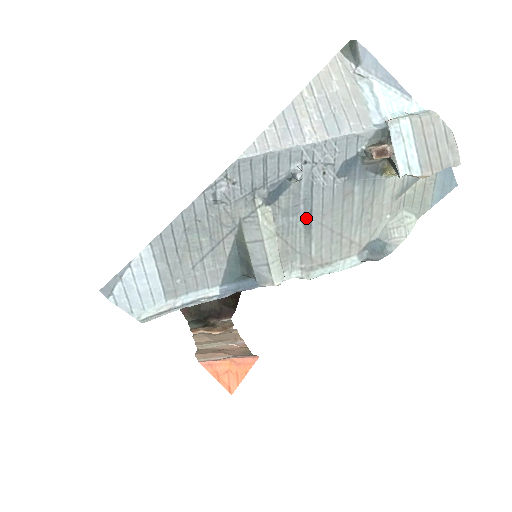
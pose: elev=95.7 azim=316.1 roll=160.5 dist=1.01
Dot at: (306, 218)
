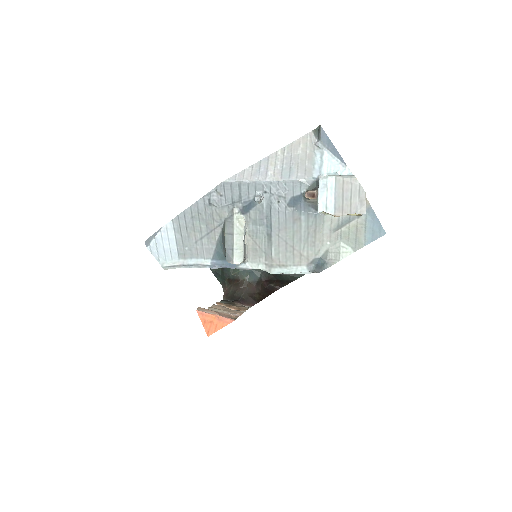
Dot at: (268, 229)
